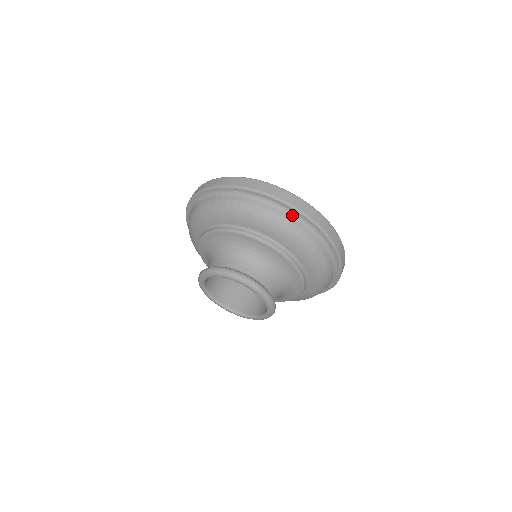
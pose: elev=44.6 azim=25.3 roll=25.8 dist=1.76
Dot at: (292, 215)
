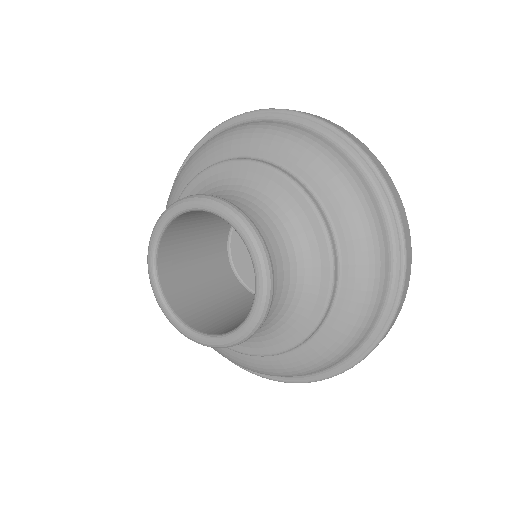
Dot at: (356, 164)
